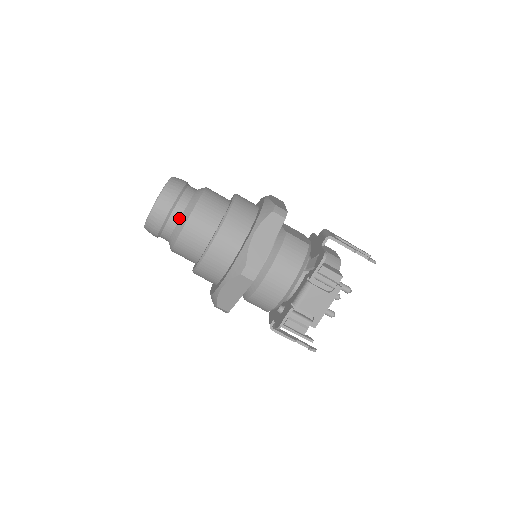
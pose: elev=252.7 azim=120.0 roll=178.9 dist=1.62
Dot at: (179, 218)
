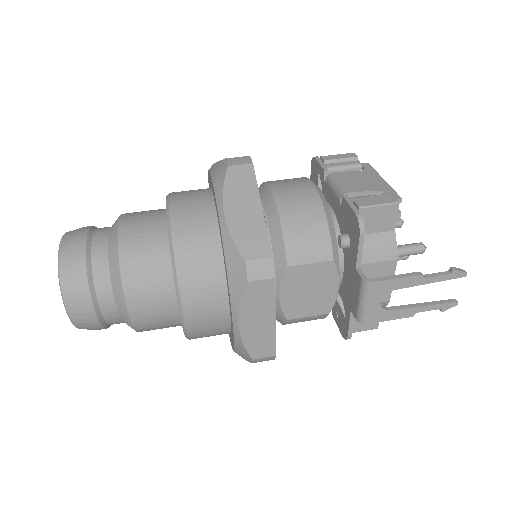
Dot at: (108, 231)
